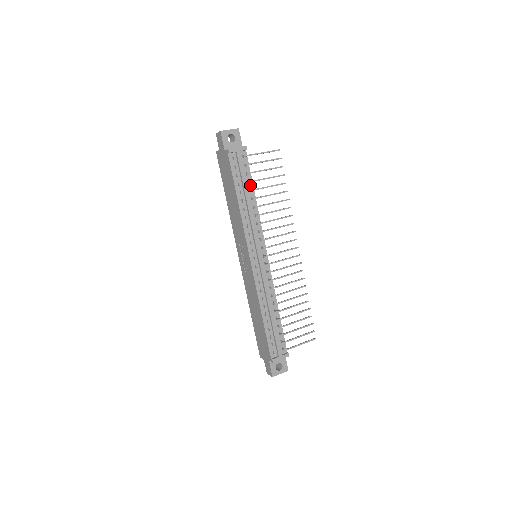
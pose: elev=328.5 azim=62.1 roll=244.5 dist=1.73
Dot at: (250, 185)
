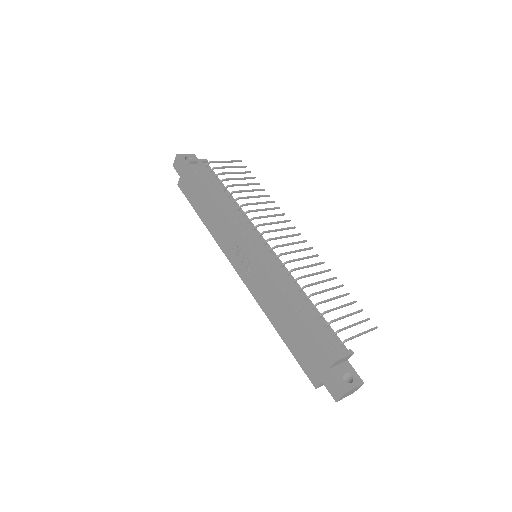
Dot at: (222, 187)
